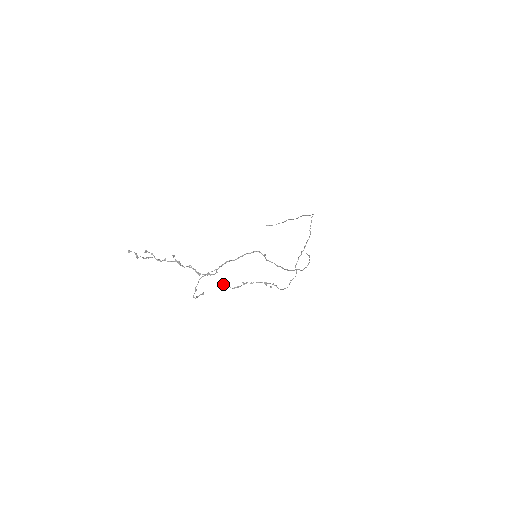
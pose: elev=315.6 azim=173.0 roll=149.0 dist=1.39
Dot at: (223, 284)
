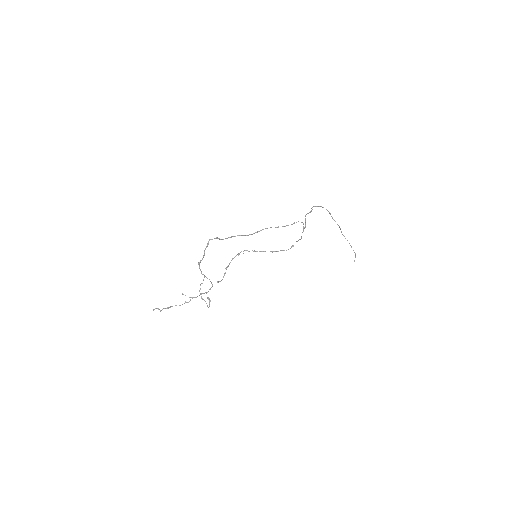
Dot at: (218, 282)
